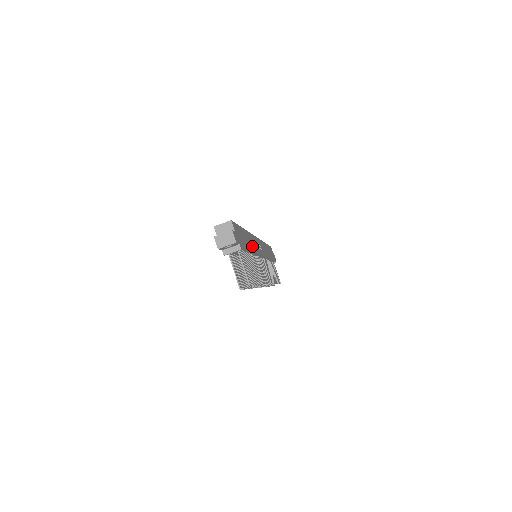
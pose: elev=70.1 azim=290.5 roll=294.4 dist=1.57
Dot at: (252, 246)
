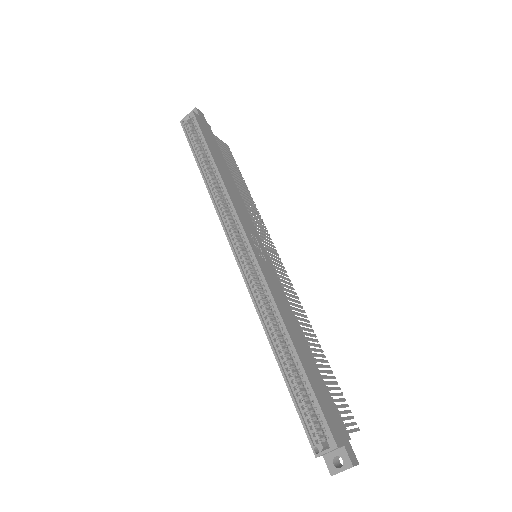
Dot at: (296, 328)
